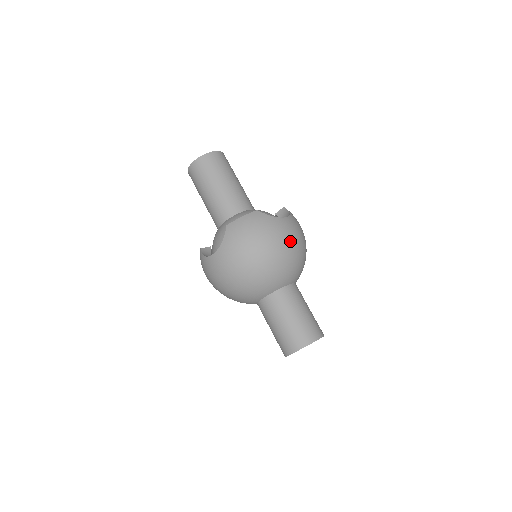
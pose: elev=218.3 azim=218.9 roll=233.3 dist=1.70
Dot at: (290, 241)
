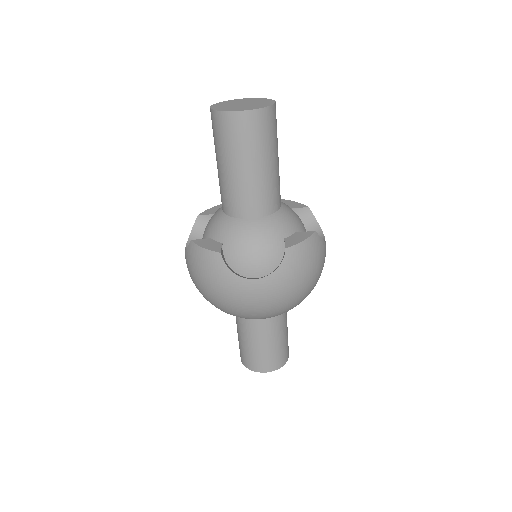
Dot at: occluded
